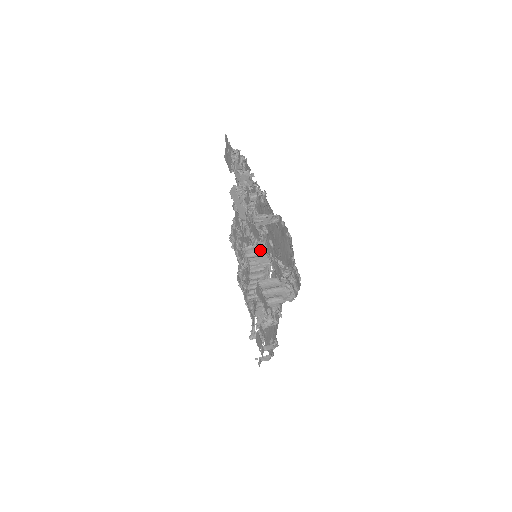
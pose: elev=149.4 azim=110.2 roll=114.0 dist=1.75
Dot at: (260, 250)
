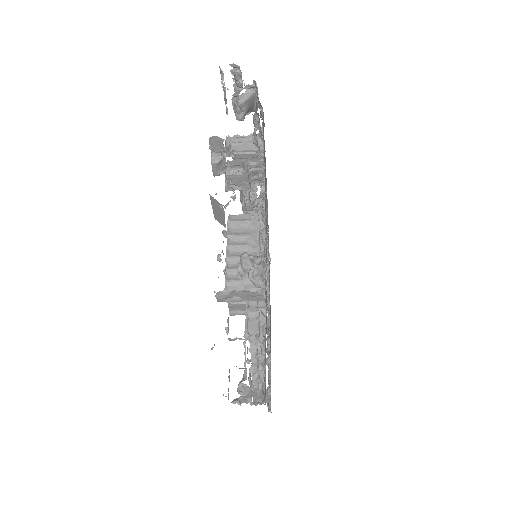
Dot at: occluded
